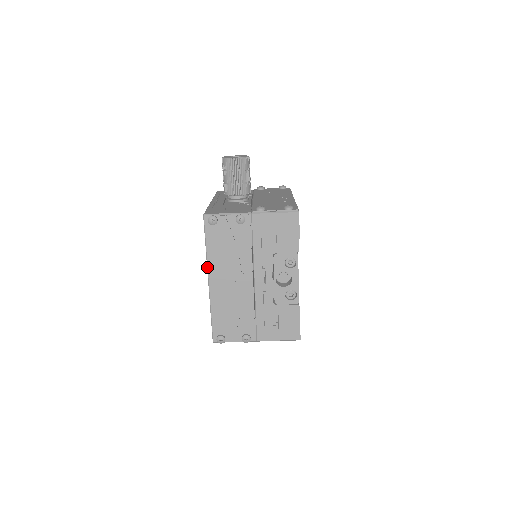
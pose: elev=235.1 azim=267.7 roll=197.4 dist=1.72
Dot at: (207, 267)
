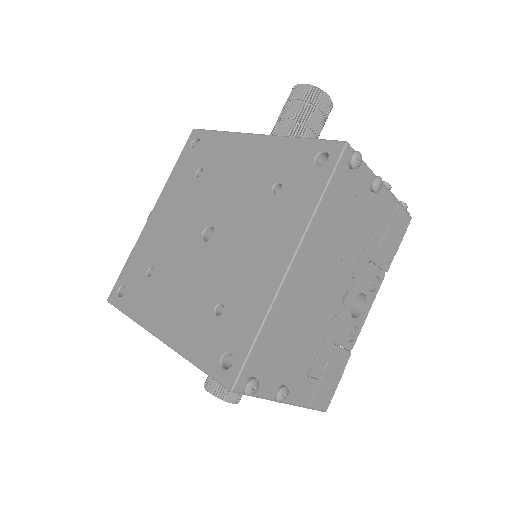
Dot at: (304, 235)
